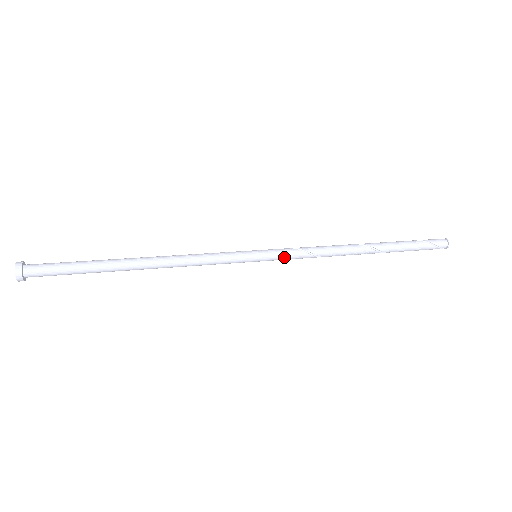
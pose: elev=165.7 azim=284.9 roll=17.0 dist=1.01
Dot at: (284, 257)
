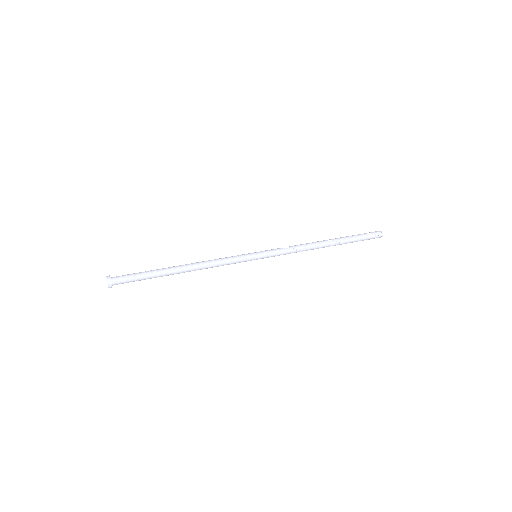
Dot at: (274, 253)
